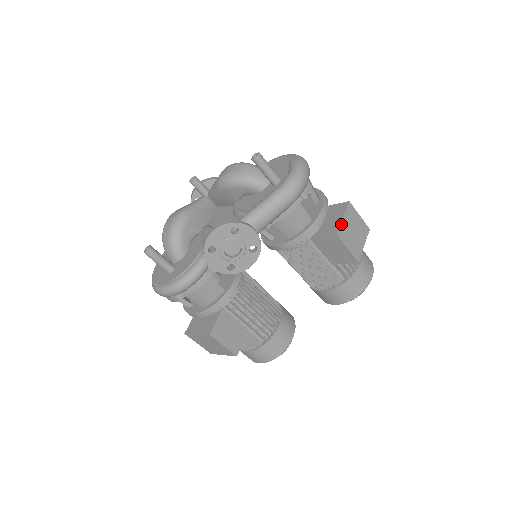
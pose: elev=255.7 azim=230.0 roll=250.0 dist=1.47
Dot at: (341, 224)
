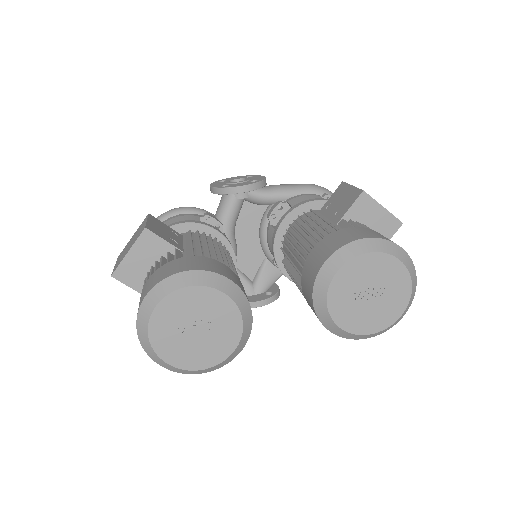
Dot at: occluded
